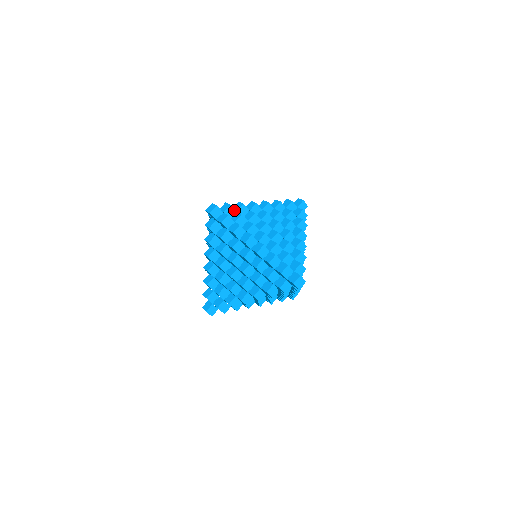
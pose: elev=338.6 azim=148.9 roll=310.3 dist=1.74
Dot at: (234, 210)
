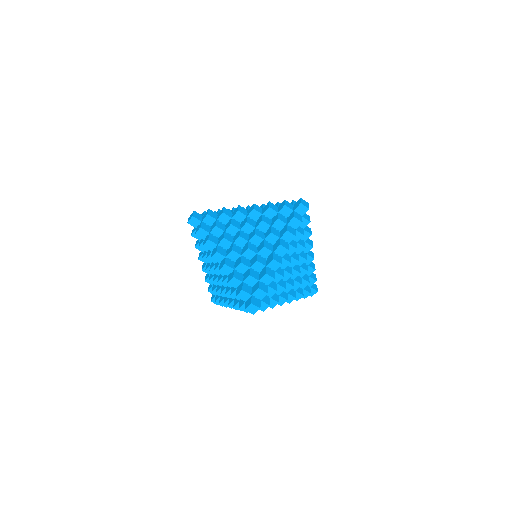
Dot at: (214, 218)
